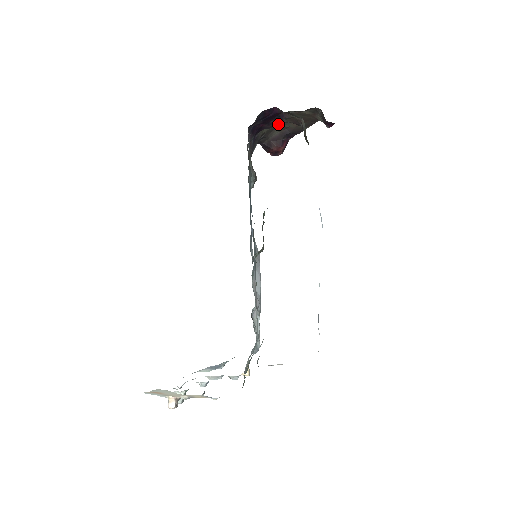
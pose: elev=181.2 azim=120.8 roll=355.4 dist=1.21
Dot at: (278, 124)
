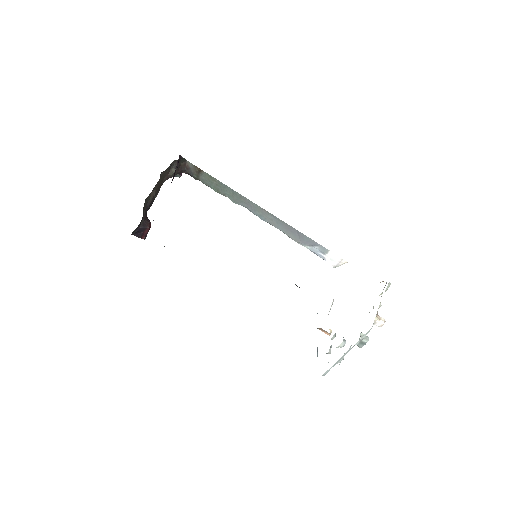
Dot at: occluded
